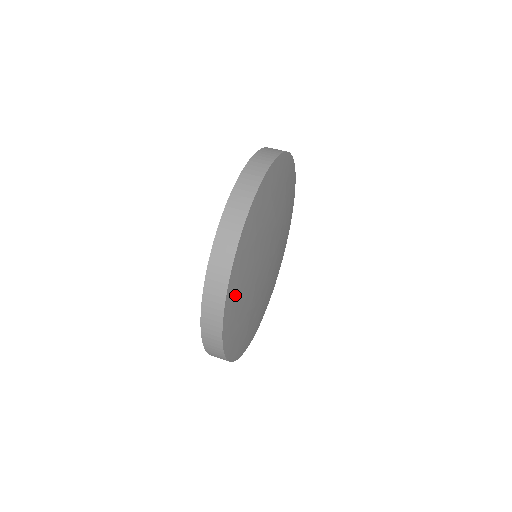
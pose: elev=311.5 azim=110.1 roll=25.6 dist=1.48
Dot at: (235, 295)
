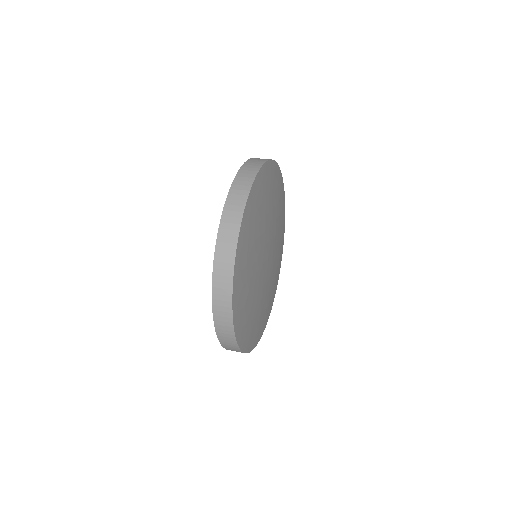
Dot at: (253, 209)
